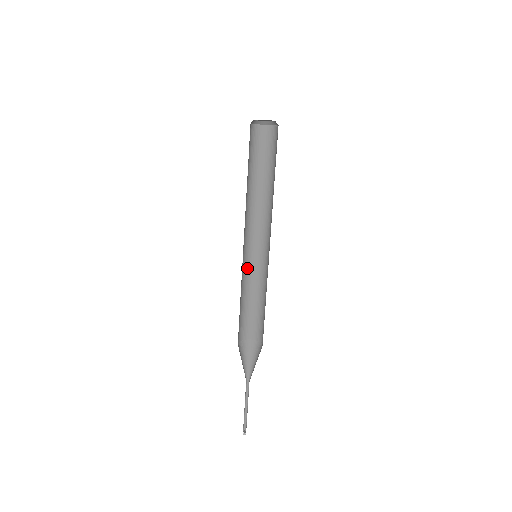
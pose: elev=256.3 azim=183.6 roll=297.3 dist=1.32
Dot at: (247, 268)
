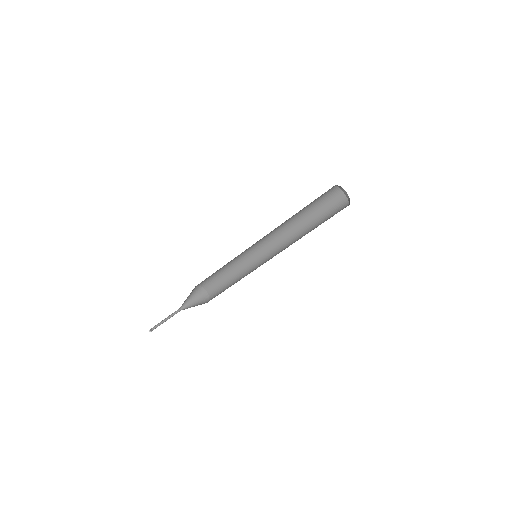
Dot at: (244, 254)
